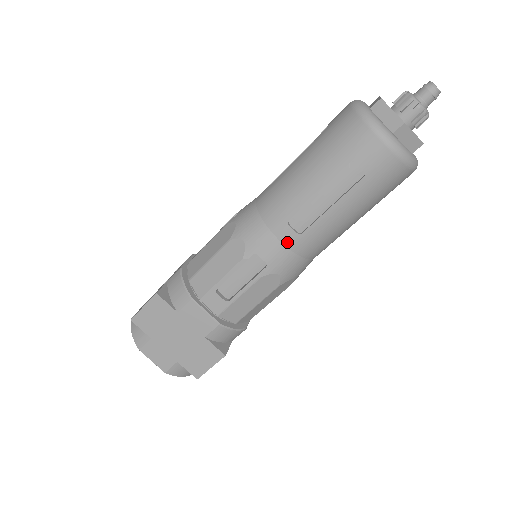
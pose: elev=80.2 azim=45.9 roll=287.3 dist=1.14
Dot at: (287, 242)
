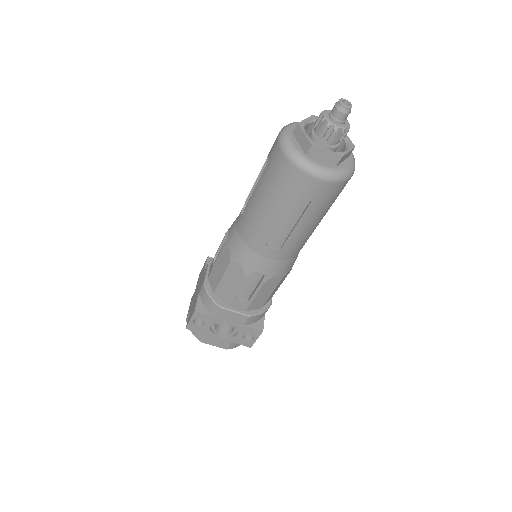
Dot at: (238, 221)
